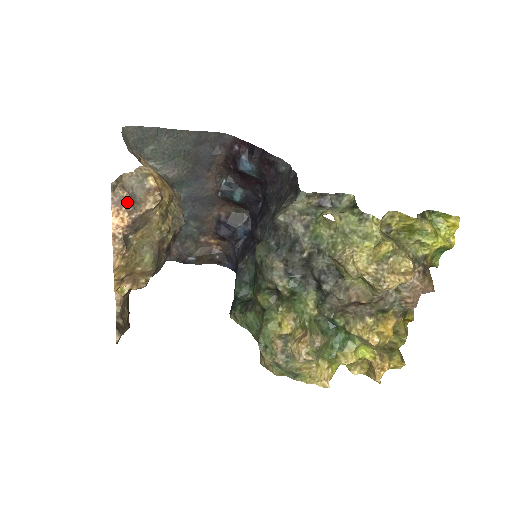
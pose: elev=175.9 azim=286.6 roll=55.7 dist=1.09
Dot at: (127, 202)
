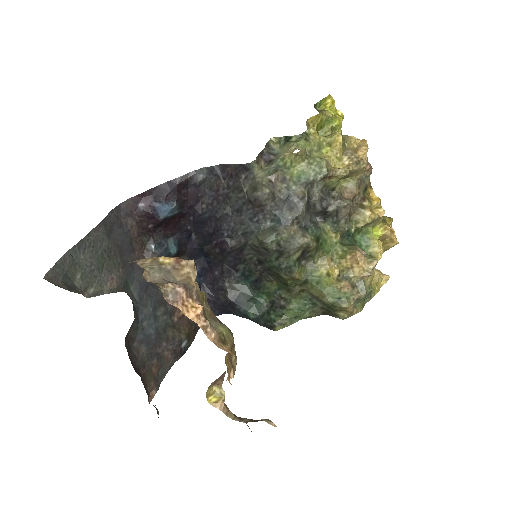
Dot at: (182, 288)
